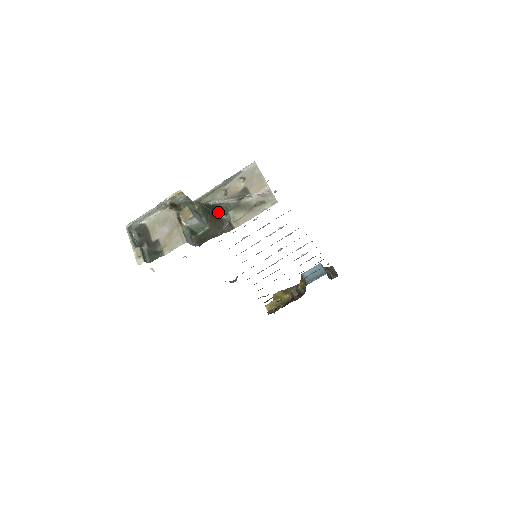
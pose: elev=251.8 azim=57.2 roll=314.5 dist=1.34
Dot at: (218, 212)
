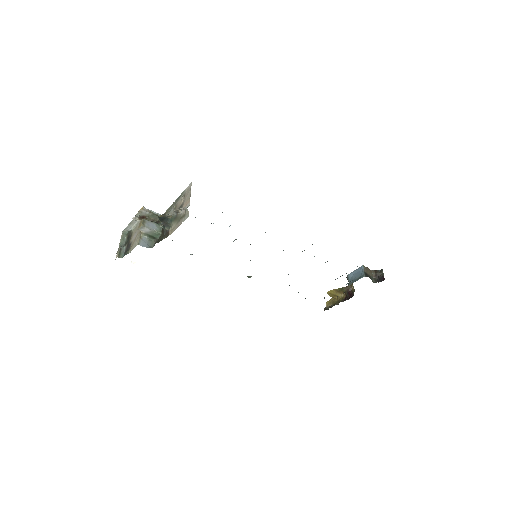
Dot at: (163, 223)
